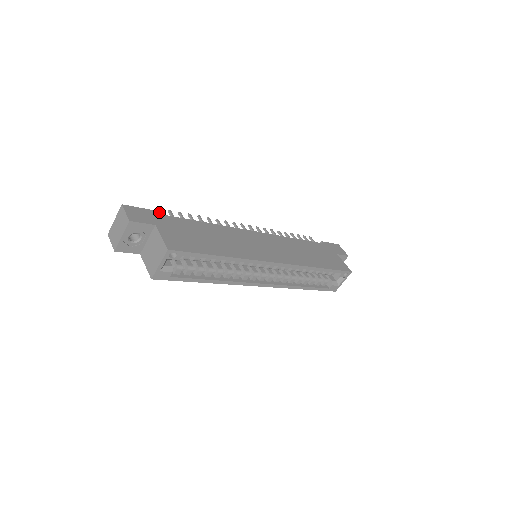
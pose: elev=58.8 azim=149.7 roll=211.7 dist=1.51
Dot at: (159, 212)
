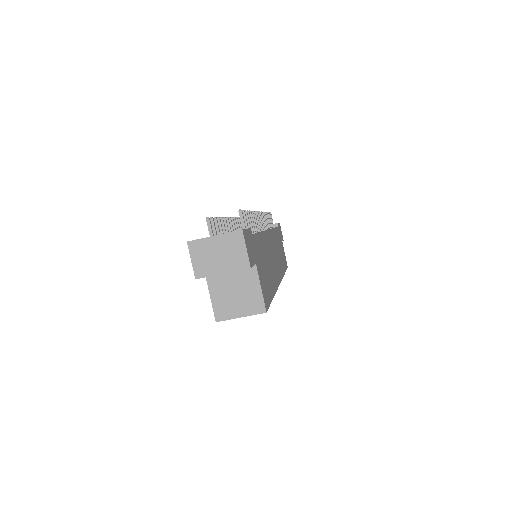
Dot at: (242, 219)
